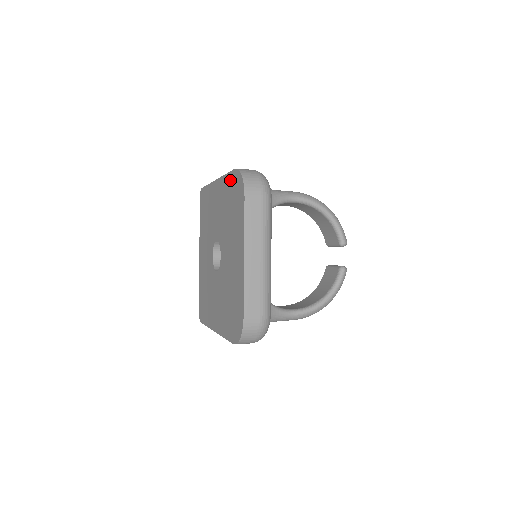
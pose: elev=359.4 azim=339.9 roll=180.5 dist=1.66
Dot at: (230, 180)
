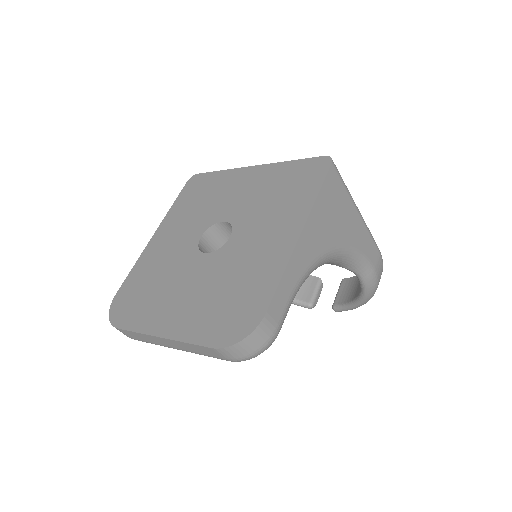
Dot at: (263, 294)
